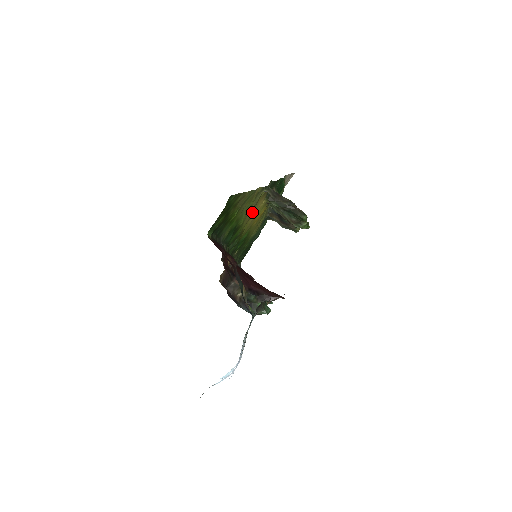
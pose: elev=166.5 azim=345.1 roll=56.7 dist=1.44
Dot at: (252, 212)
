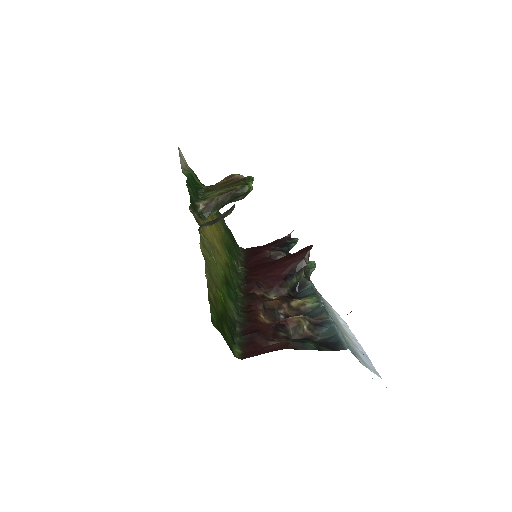
Dot at: (214, 248)
